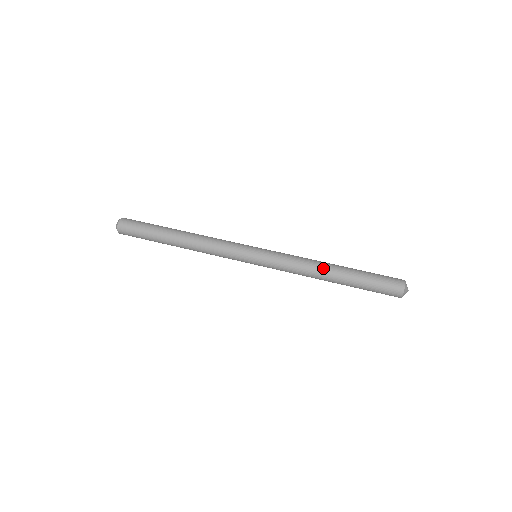
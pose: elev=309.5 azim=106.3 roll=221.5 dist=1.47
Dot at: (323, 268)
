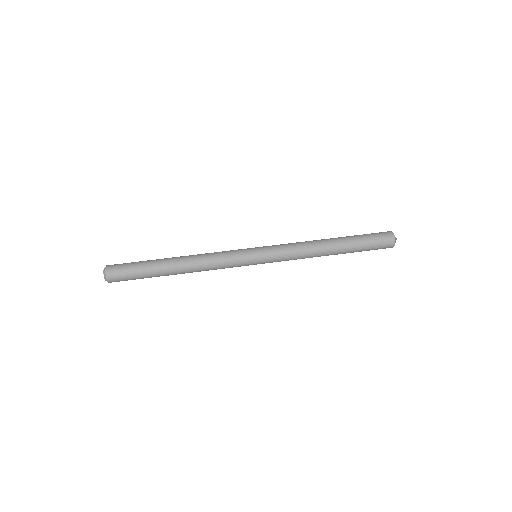
Dot at: (323, 249)
